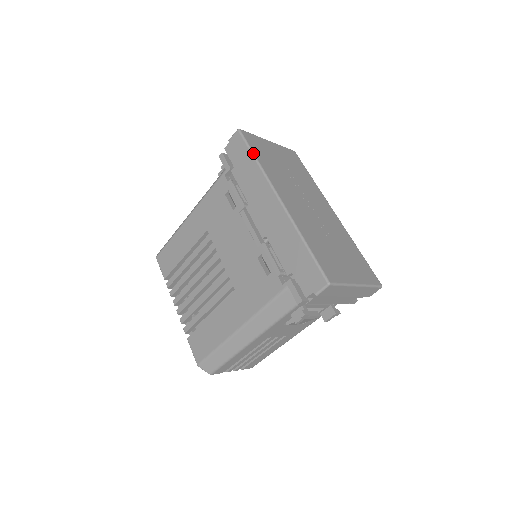
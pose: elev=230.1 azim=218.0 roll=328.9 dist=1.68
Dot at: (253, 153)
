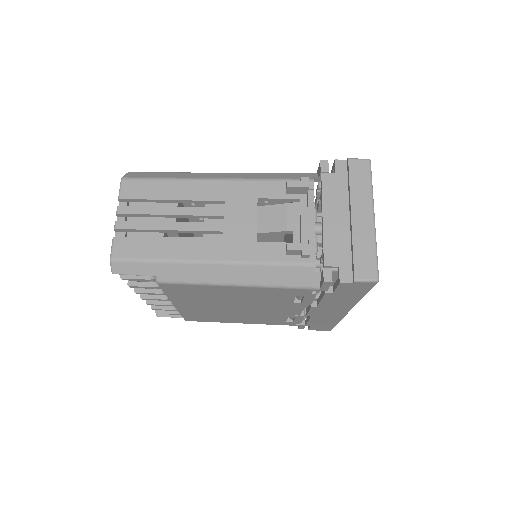
Dot at: occluded
